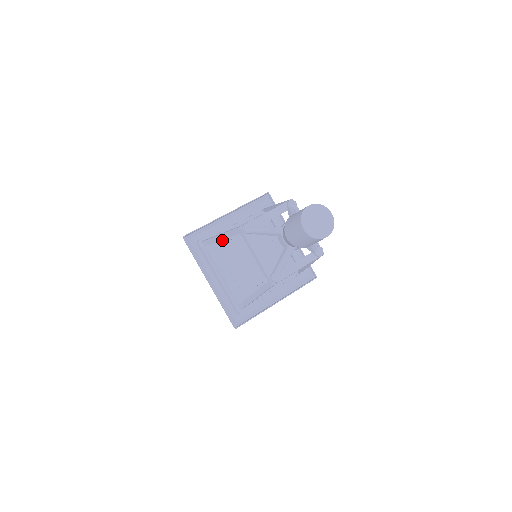
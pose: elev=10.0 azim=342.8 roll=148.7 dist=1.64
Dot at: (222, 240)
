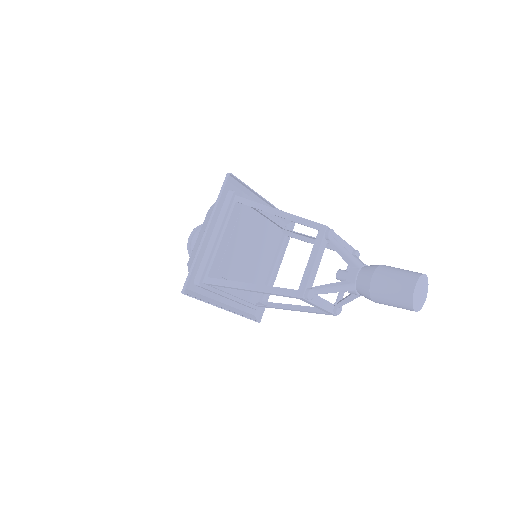
Dot at: (217, 263)
